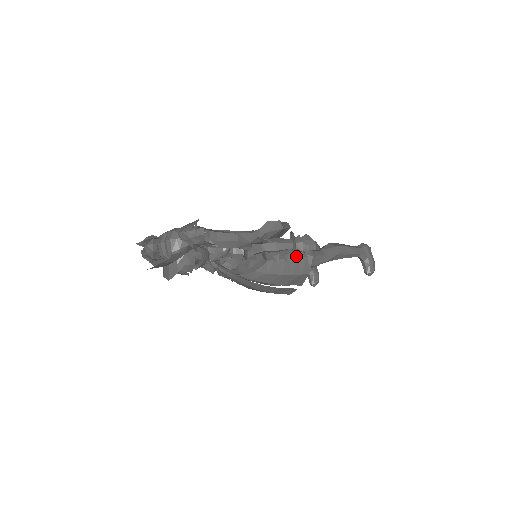
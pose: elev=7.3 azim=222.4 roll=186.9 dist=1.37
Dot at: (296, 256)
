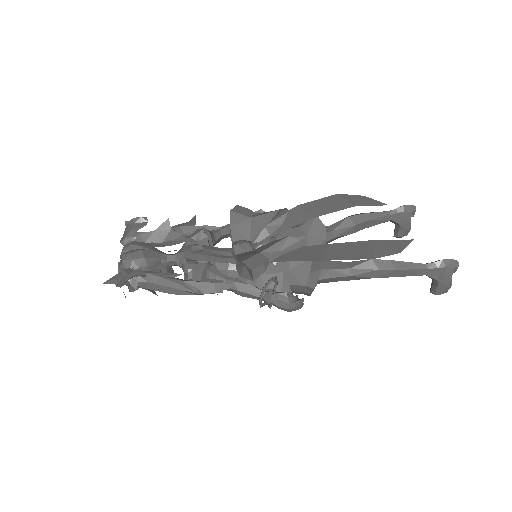
Dot at: occluded
